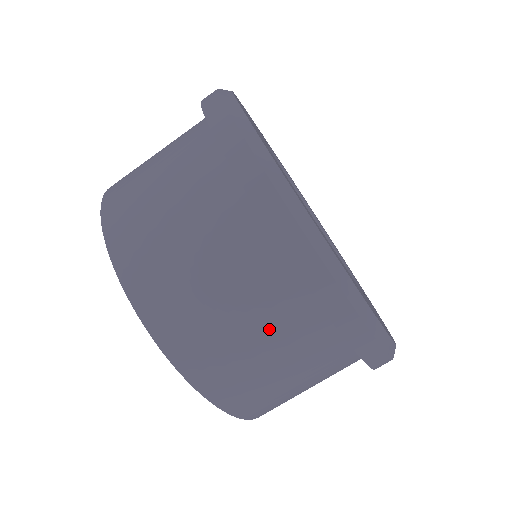
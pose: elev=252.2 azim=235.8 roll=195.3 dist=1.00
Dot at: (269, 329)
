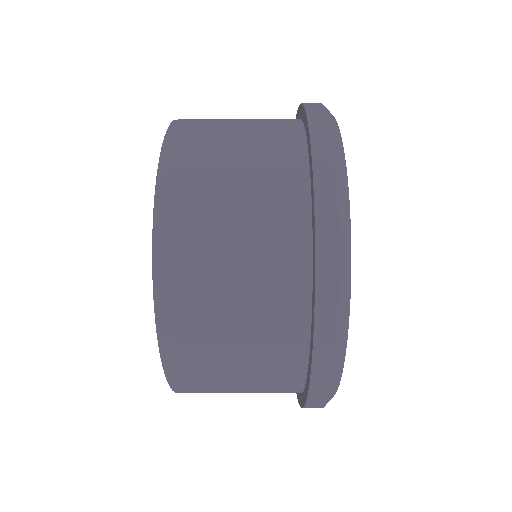
Dot at: (257, 389)
